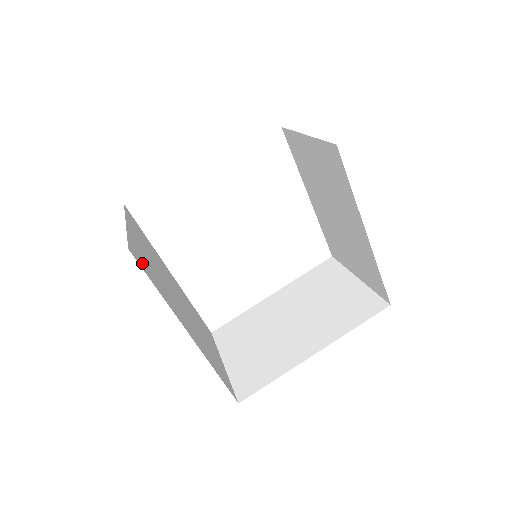
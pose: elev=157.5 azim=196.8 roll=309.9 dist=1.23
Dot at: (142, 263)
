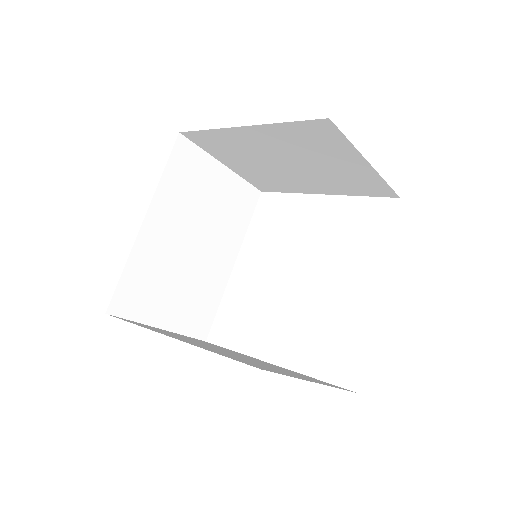
Dot at: occluded
